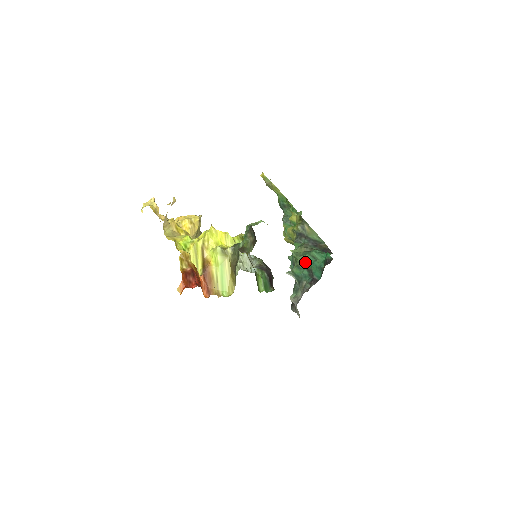
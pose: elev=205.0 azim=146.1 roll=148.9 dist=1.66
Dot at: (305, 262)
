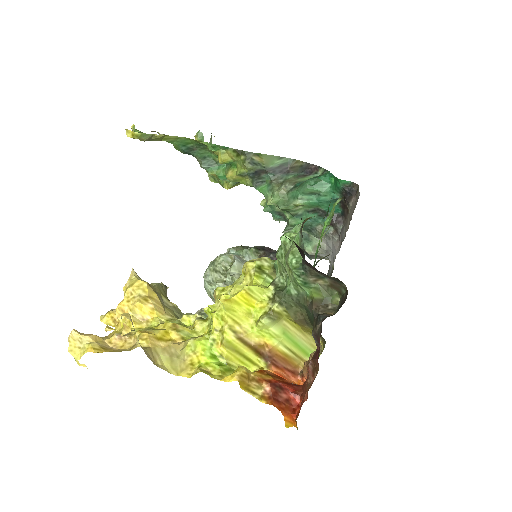
Dot at: (303, 206)
